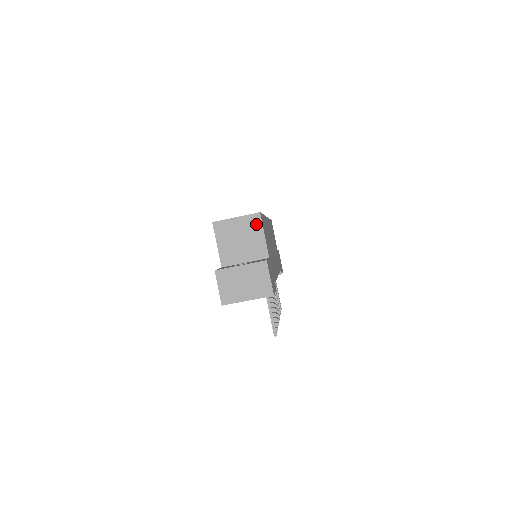
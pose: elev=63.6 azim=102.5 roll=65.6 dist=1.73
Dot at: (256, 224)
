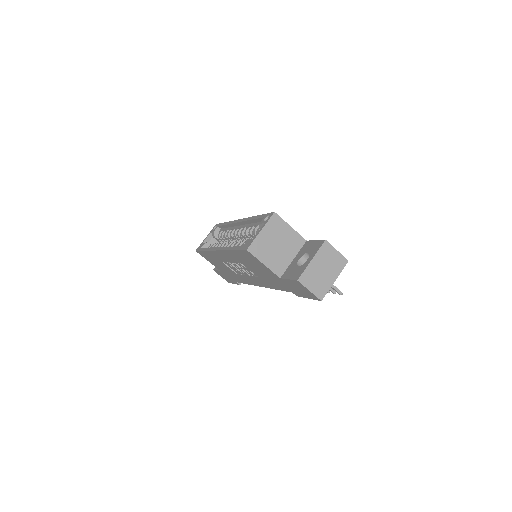
Dot at: (279, 223)
